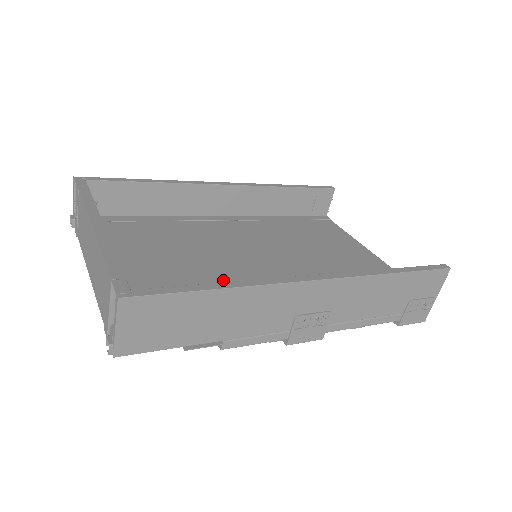
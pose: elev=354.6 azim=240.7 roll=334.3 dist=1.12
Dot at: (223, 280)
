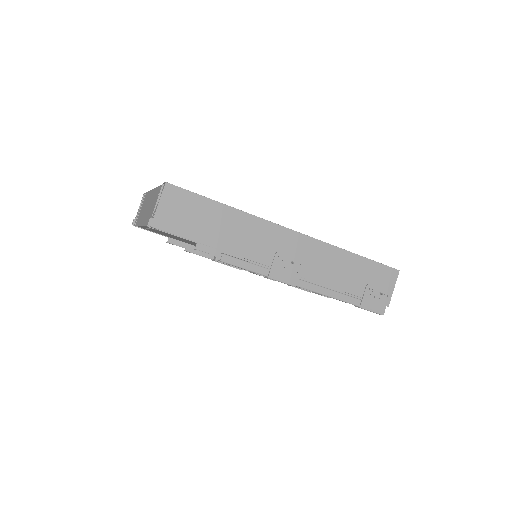
Dot at: occluded
